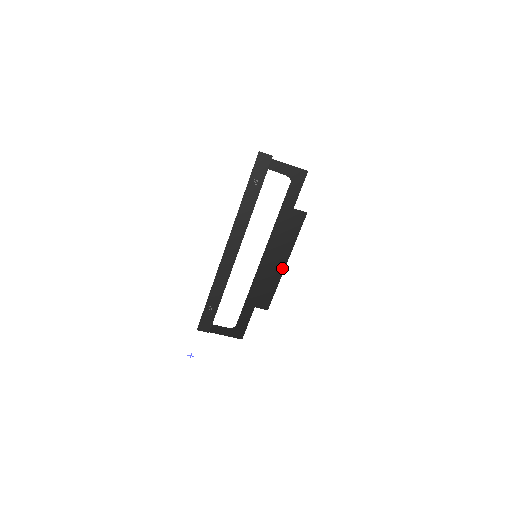
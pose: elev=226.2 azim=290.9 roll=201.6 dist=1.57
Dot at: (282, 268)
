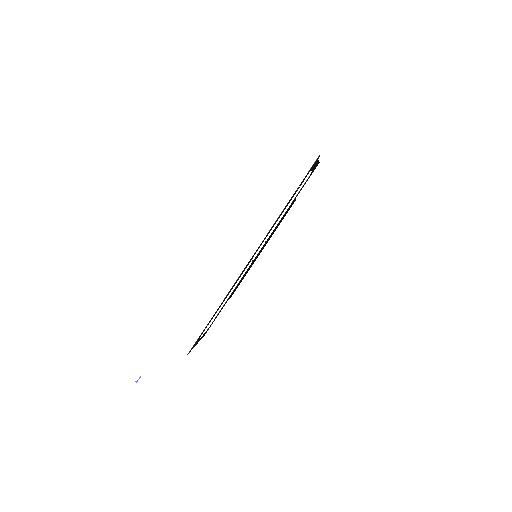
Dot at: (258, 255)
